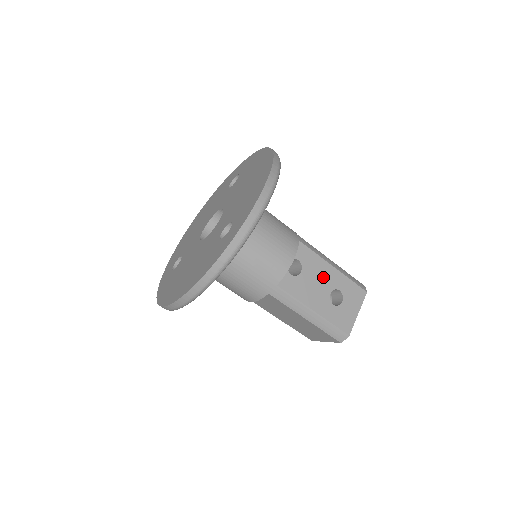
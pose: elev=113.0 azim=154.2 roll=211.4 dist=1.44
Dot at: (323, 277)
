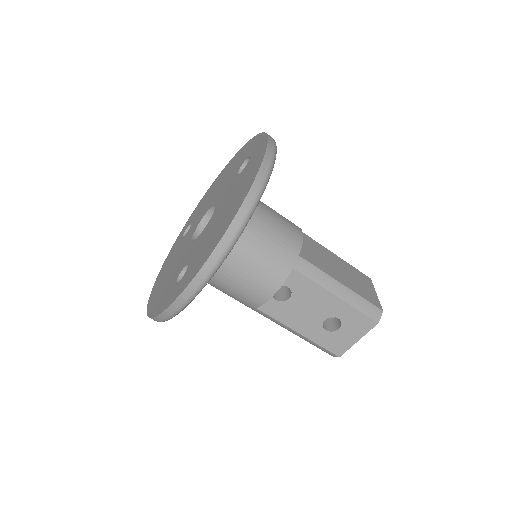
Dot at: (319, 305)
